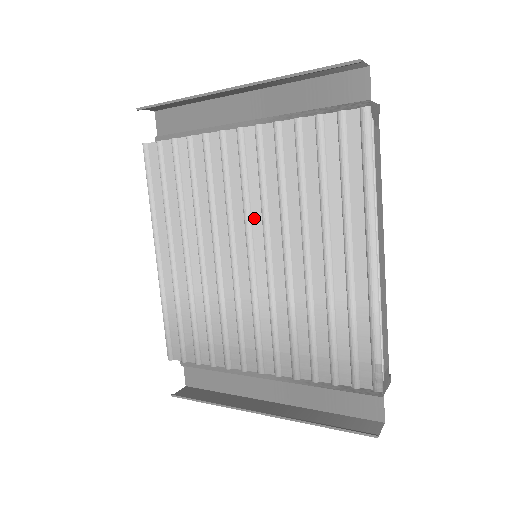
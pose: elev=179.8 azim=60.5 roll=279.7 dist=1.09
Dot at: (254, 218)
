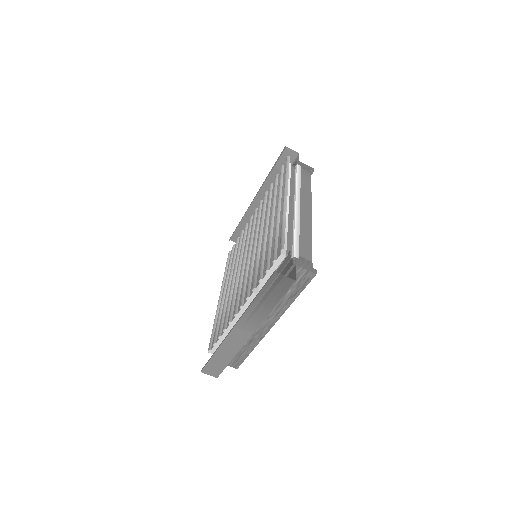
Dot at: (254, 235)
